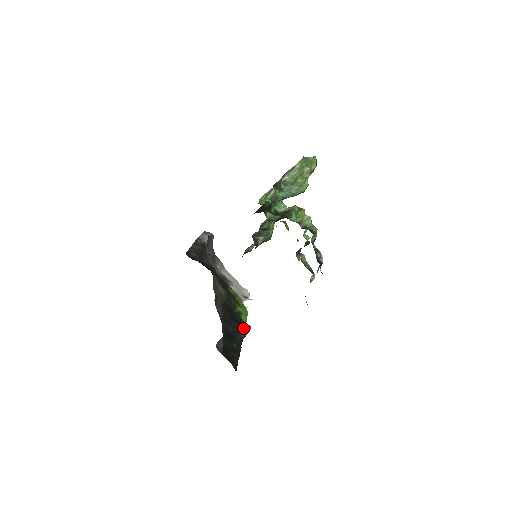
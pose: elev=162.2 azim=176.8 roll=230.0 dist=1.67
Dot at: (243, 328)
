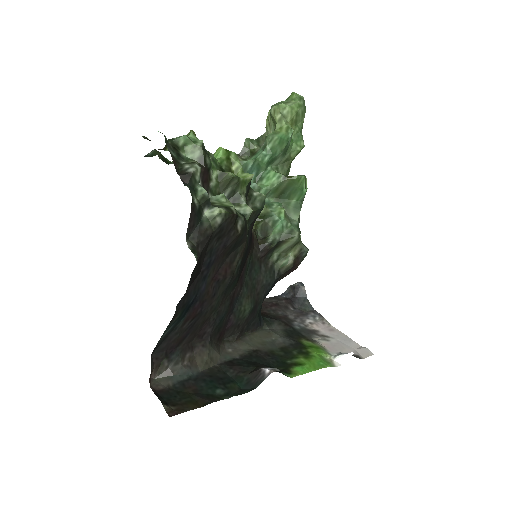
Dot at: (258, 371)
